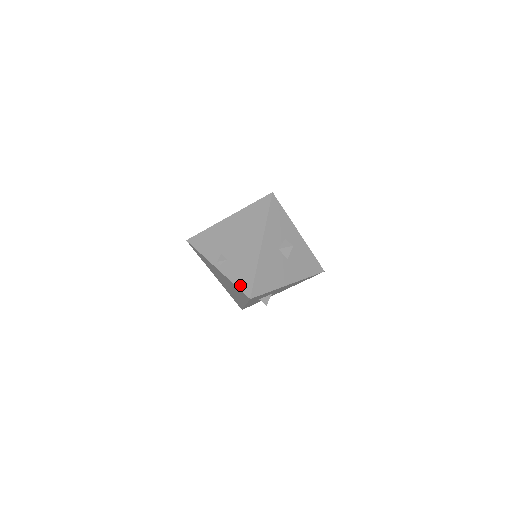
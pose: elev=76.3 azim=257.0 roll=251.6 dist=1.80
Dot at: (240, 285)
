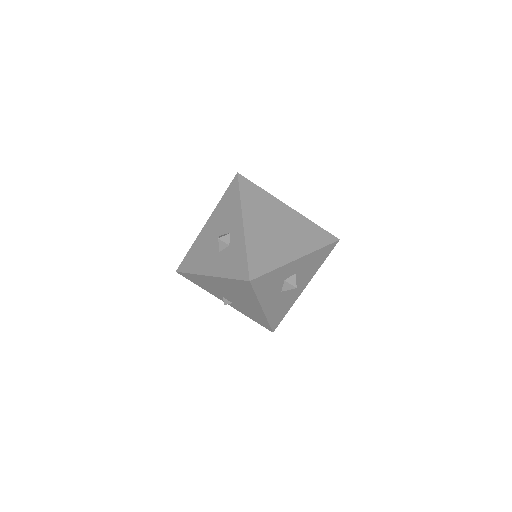
Dot at: (258, 322)
